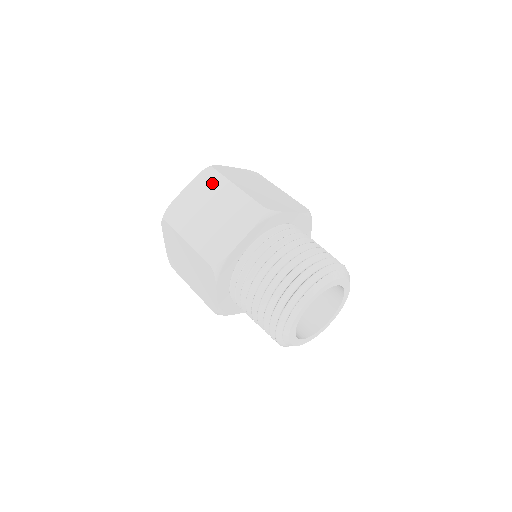
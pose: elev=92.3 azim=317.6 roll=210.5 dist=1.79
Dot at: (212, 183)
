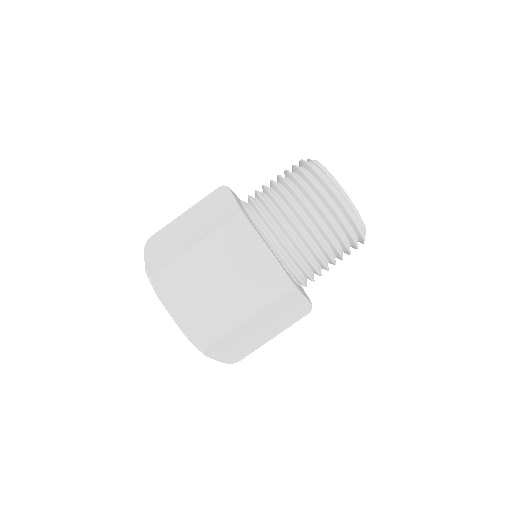
Dot at: (163, 233)
